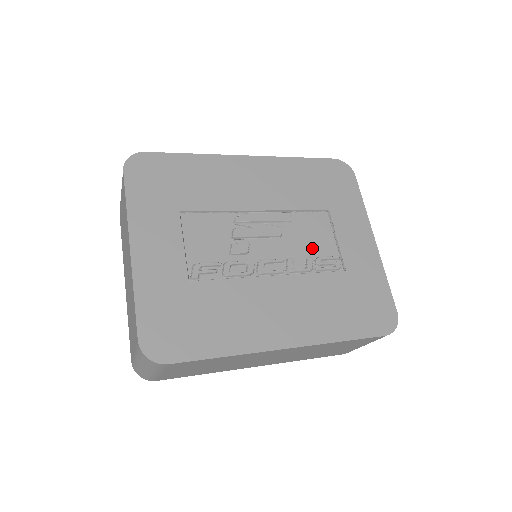
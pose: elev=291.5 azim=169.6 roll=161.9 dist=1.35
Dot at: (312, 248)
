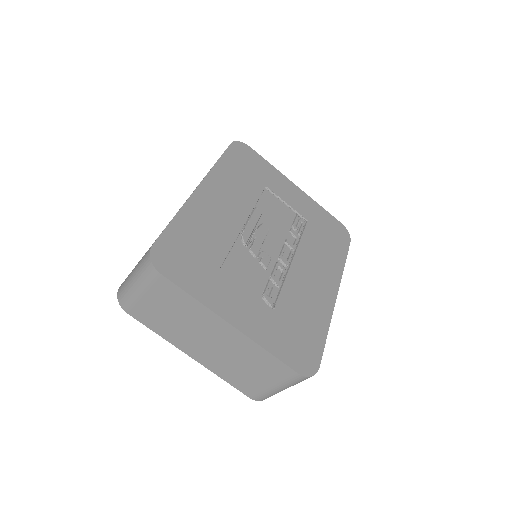
Dot at: (284, 222)
